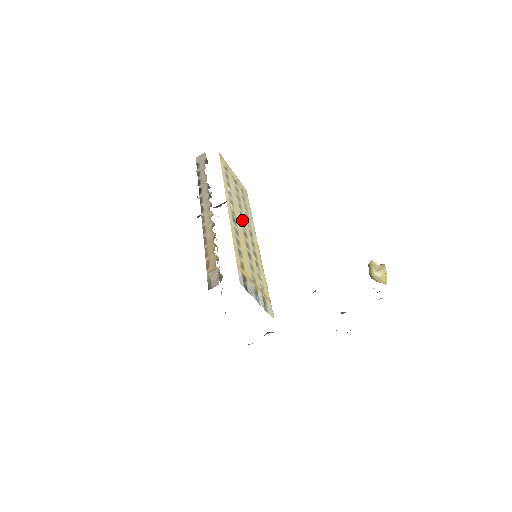
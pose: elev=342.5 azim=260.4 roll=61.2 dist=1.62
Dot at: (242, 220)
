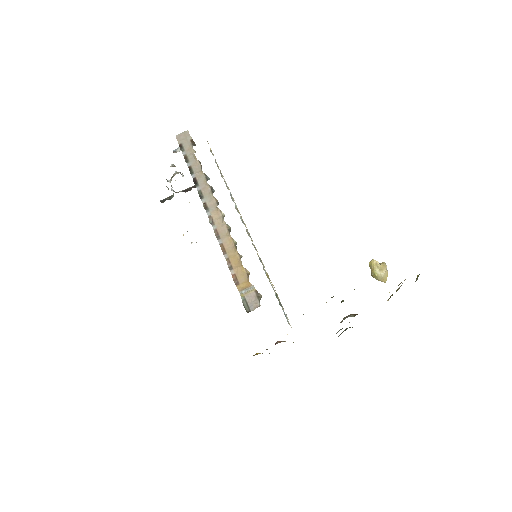
Dot at: occluded
